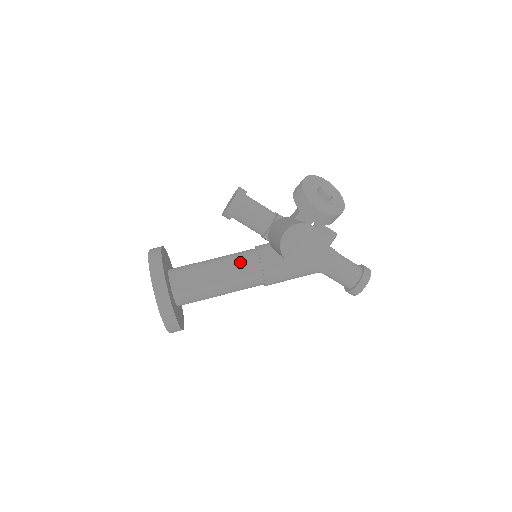
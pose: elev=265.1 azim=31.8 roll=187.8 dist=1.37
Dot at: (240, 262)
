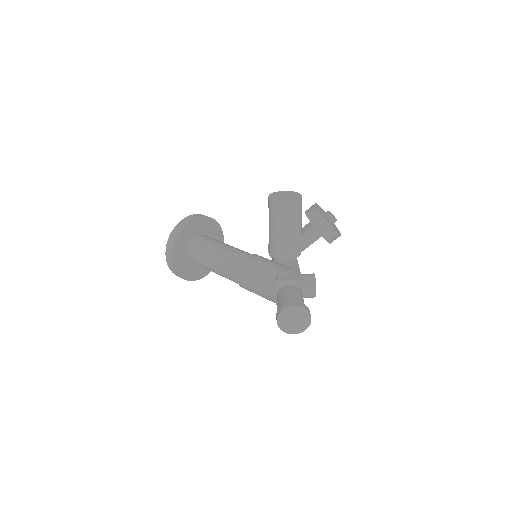
Dot at: occluded
